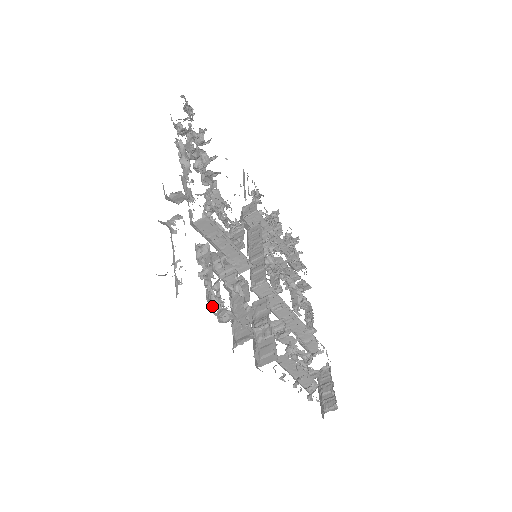
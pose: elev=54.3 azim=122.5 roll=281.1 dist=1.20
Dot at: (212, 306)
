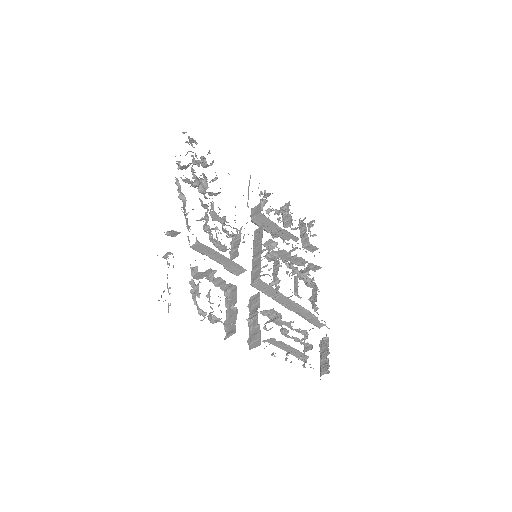
Dot at: (200, 314)
